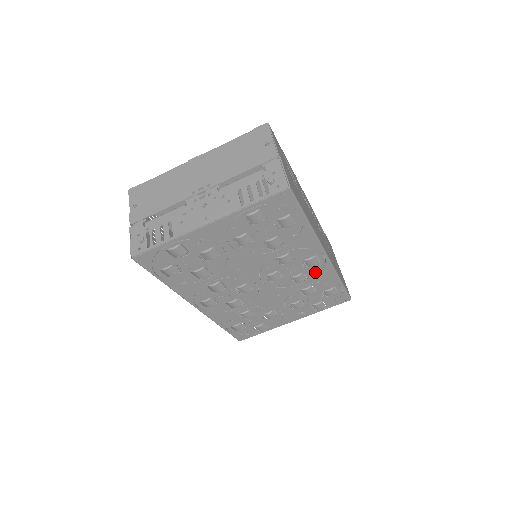
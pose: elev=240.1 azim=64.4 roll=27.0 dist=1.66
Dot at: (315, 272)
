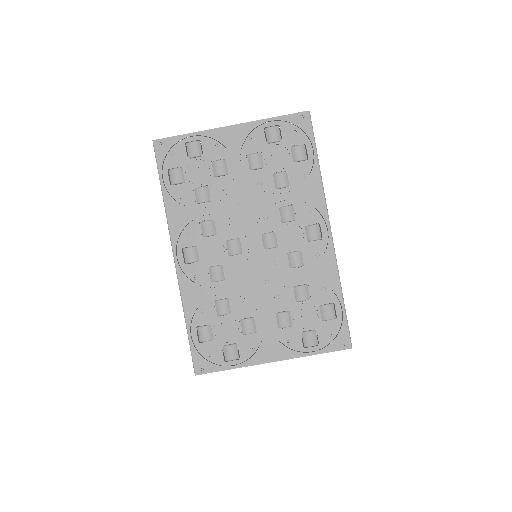
Dot at: (314, 257)
